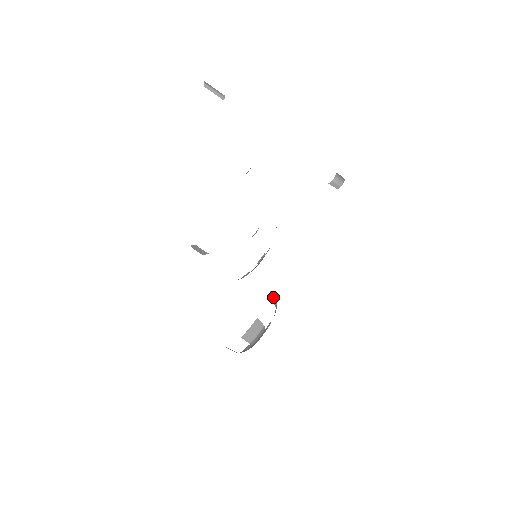
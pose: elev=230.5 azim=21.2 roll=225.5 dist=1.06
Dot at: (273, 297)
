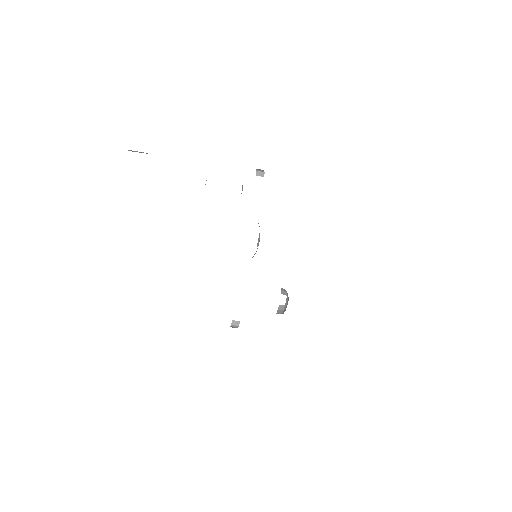
Dot at: occluded
